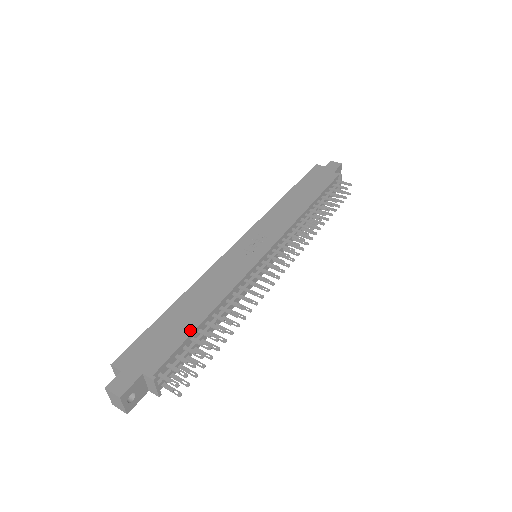
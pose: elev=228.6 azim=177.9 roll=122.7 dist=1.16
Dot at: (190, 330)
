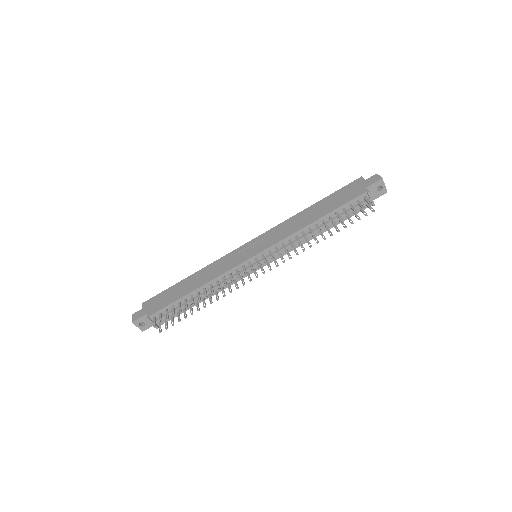
Dot at: (179, 297)
